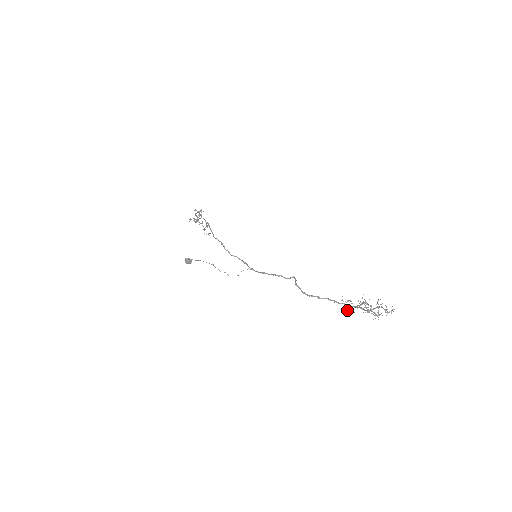
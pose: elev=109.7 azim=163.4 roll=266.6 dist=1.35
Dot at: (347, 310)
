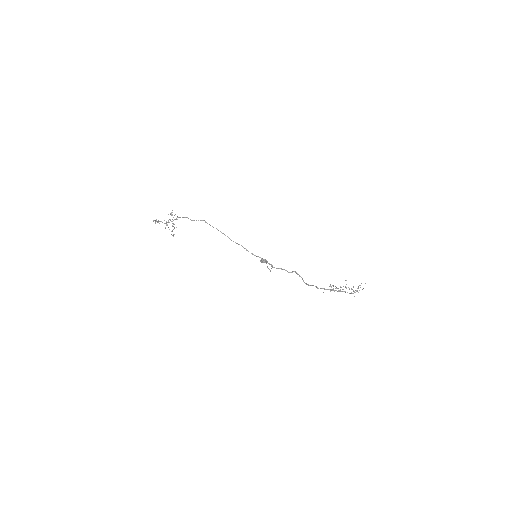
Dot at: (323, 292)
